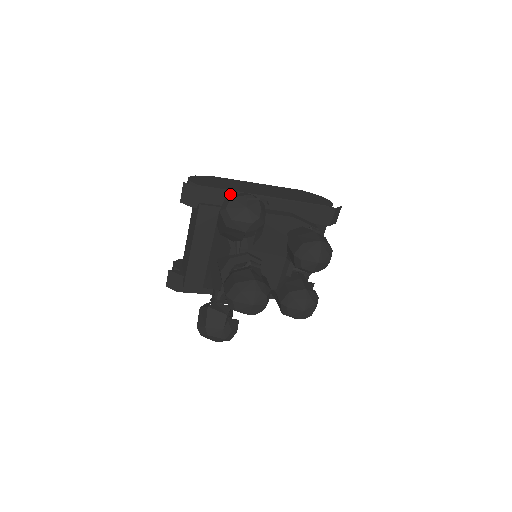
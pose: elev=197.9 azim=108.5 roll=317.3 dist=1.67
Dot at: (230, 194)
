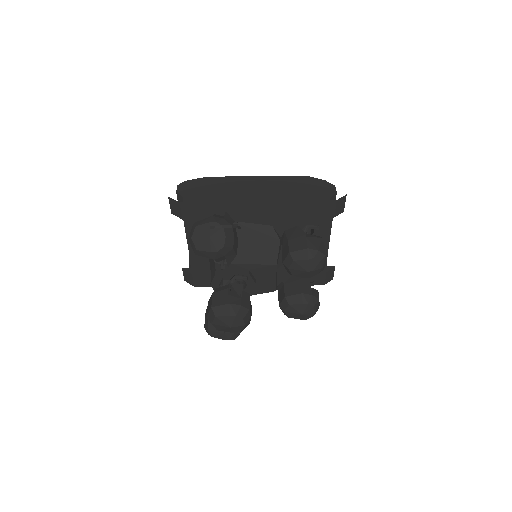
Dot at: (215, 203)
